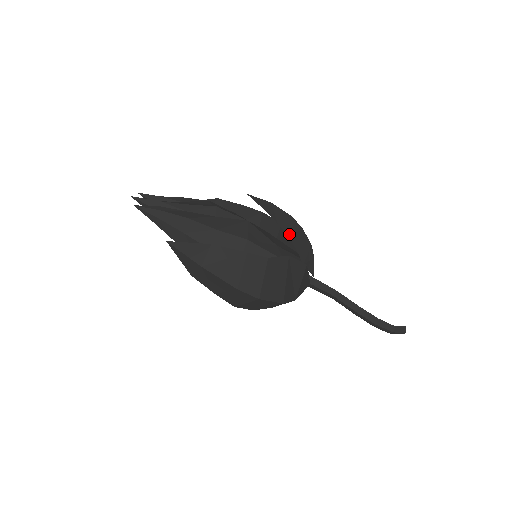
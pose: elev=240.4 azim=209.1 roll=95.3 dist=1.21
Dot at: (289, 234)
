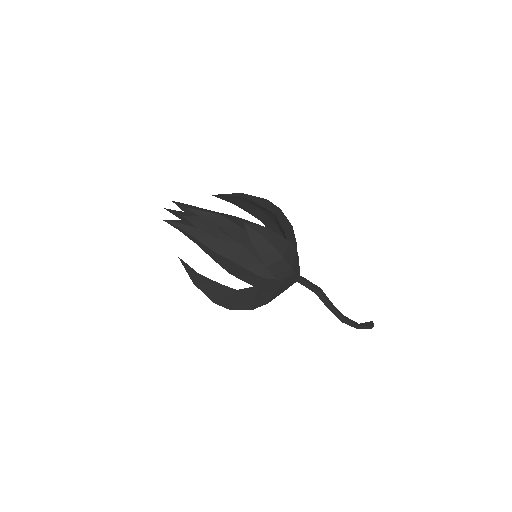
Dot at: (267, 265)
